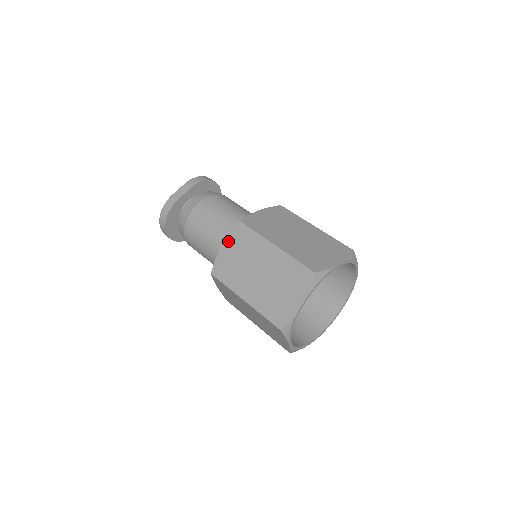
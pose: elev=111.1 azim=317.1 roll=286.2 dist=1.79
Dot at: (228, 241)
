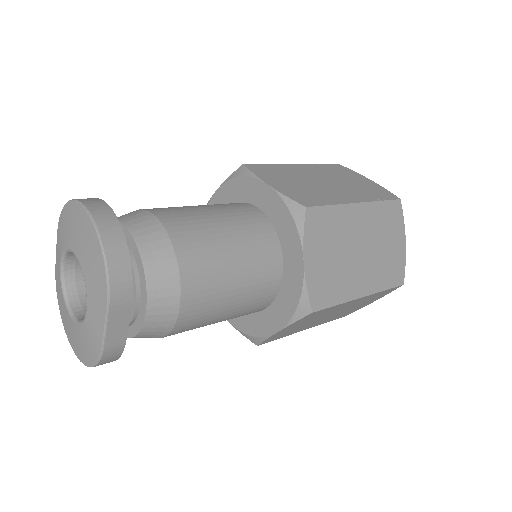
Dot at: (289, 327)
